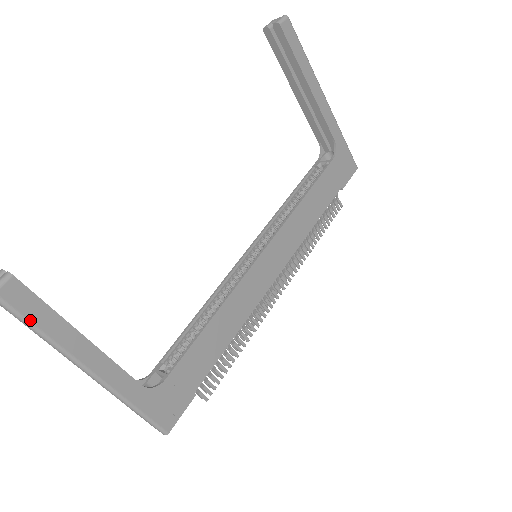
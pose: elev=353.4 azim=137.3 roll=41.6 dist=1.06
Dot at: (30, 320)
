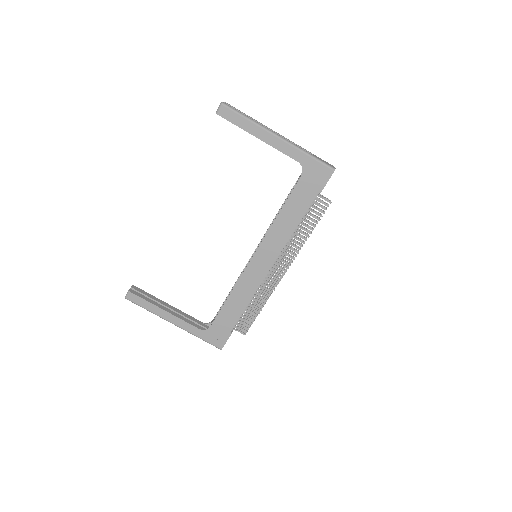
Dot at: (141, 306)
